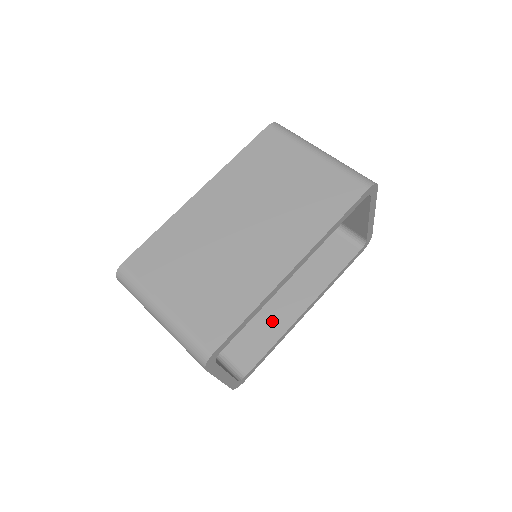
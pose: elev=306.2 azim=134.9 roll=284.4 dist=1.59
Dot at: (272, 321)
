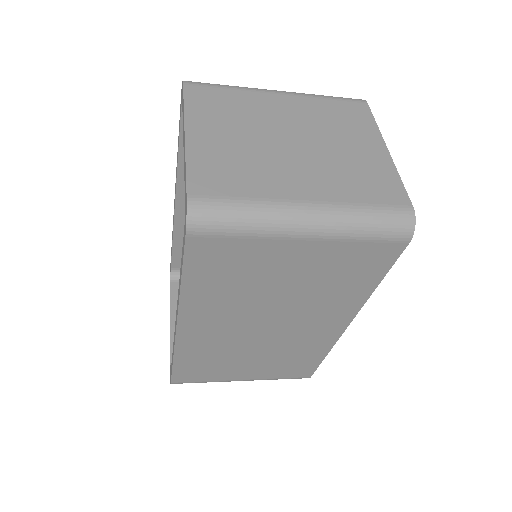
Dot at: occluded
